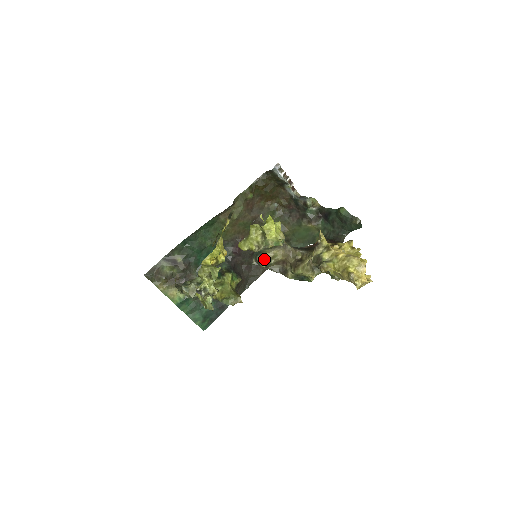
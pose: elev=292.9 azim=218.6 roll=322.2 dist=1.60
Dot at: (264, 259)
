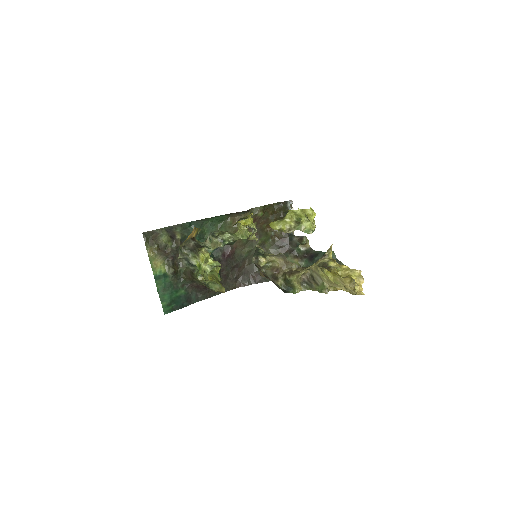
Dot at: (265, 259)
